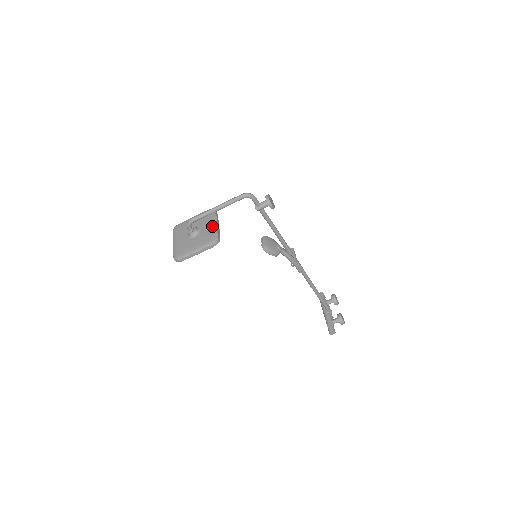
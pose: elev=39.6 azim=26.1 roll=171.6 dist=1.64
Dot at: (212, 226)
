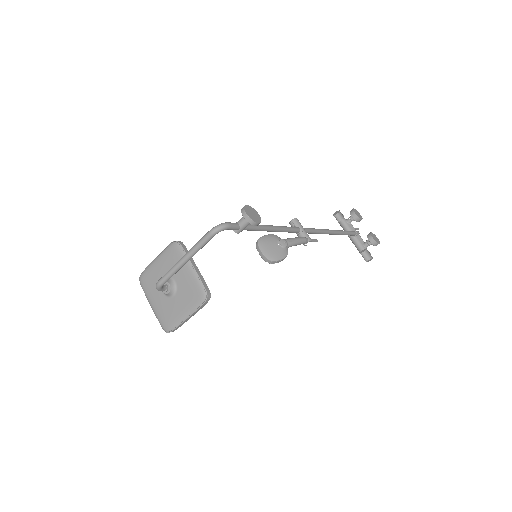
Dot at: (189, 274)
